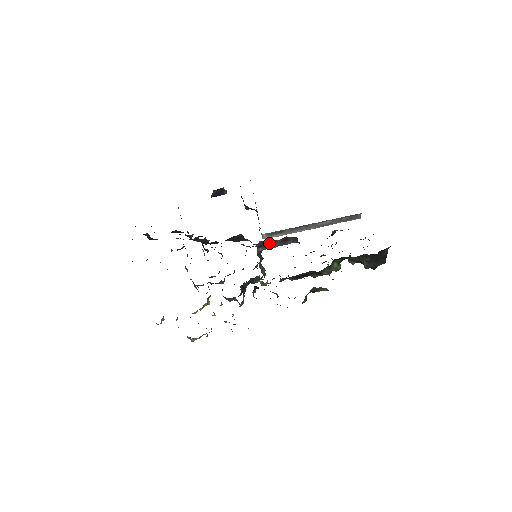
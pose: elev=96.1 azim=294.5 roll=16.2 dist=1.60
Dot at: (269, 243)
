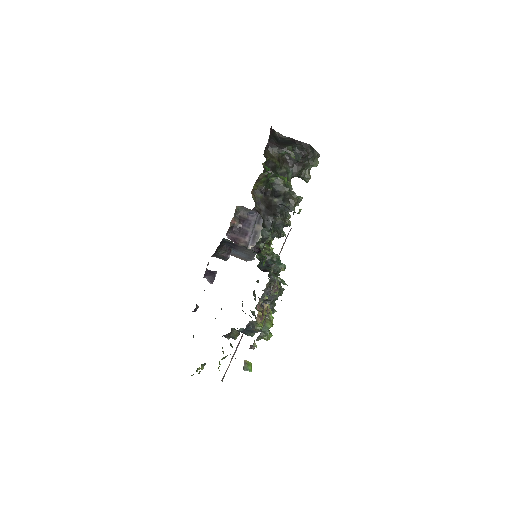
Dot at: (239, 234)
